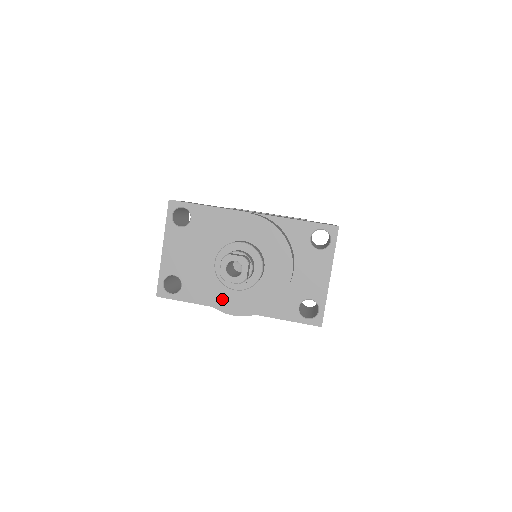
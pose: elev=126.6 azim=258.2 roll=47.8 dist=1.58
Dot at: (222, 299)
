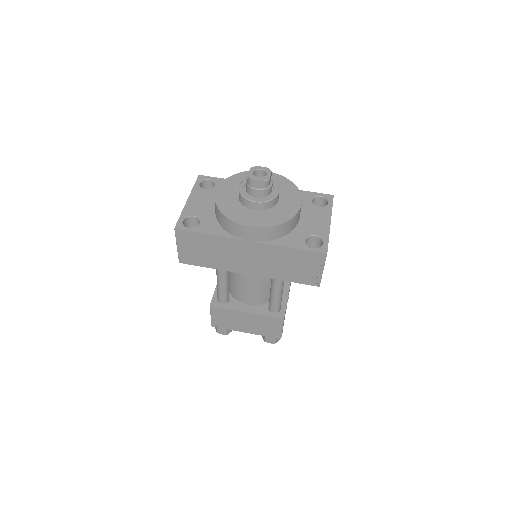
Dot at: (241, 216)
